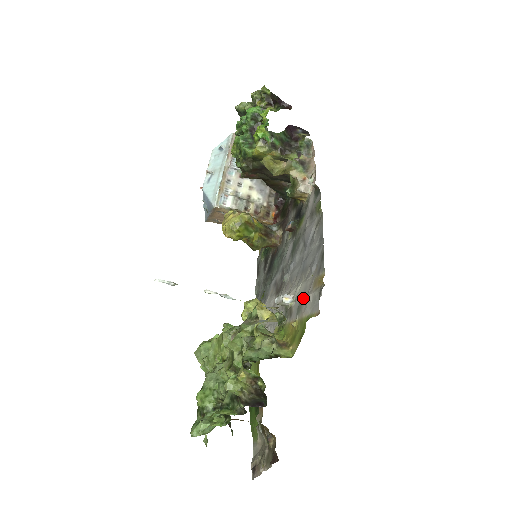
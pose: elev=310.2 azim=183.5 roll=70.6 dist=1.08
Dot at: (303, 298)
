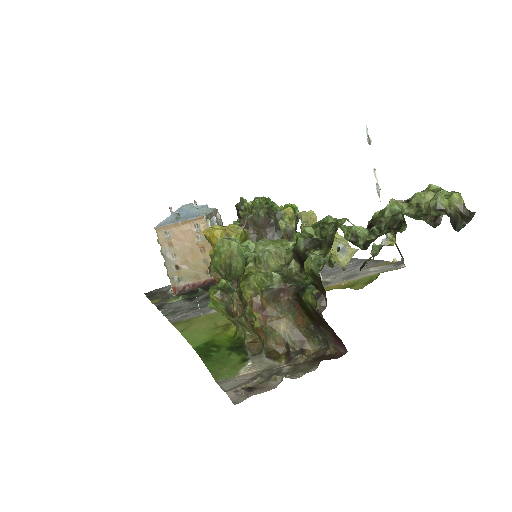
Dot at: (355, 273)
